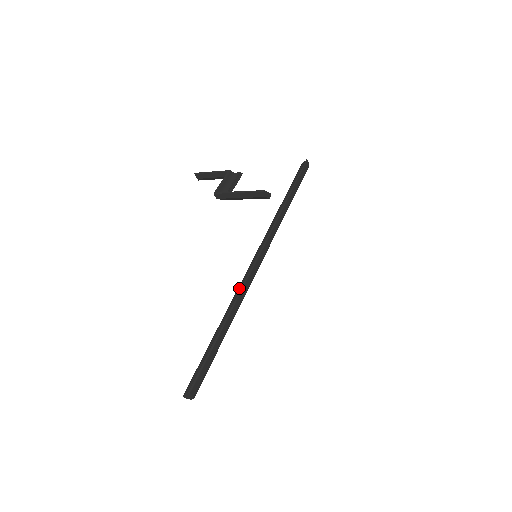
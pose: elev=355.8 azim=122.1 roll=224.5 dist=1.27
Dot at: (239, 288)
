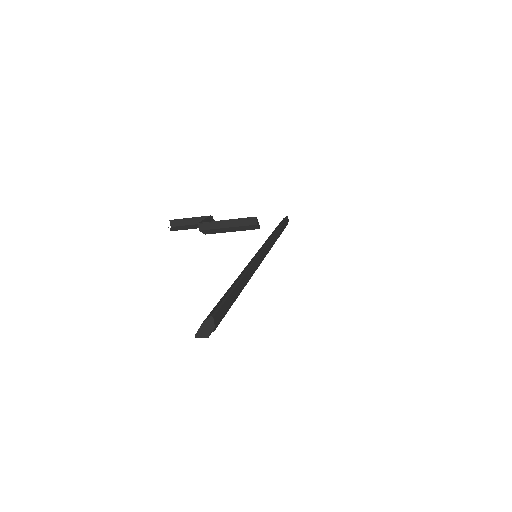
Dot at: (248, 264)
